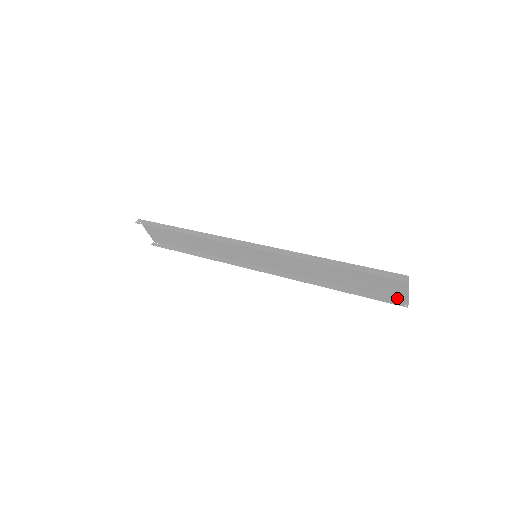
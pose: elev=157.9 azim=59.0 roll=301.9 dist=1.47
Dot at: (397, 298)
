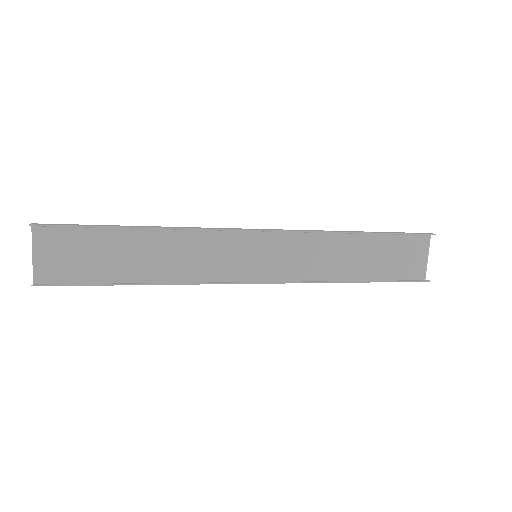
Dot at: (415, 278)
